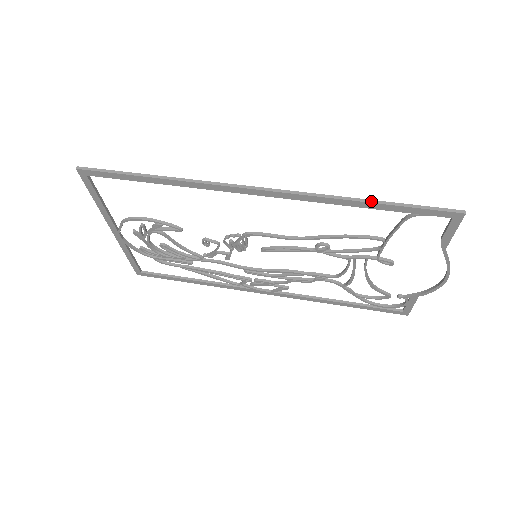
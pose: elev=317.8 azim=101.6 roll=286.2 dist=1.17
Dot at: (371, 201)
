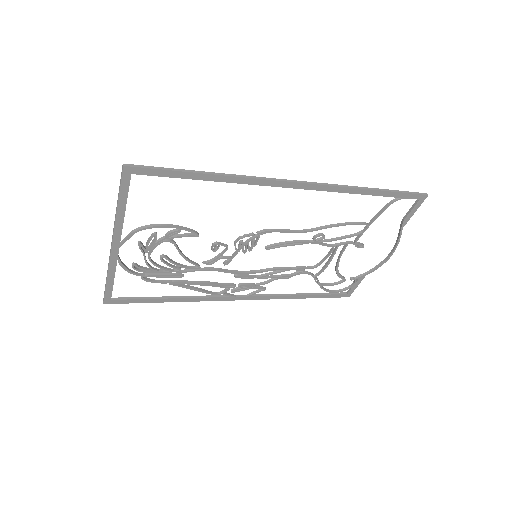
Dot at: (376, 189)
